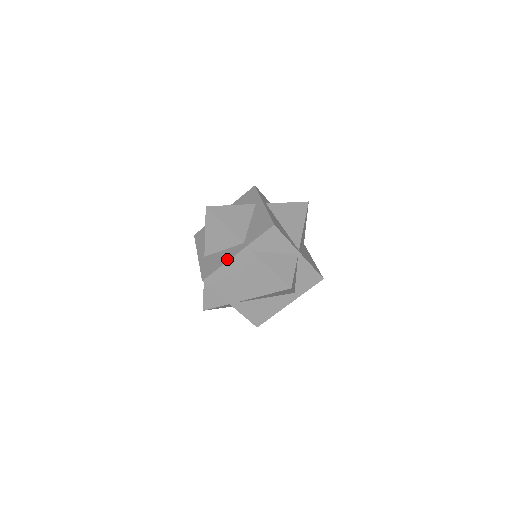
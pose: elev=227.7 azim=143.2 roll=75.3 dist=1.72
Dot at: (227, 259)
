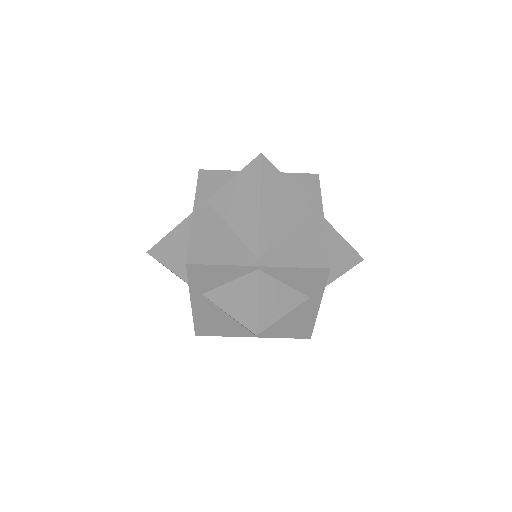
Dot at: (192, 310)
